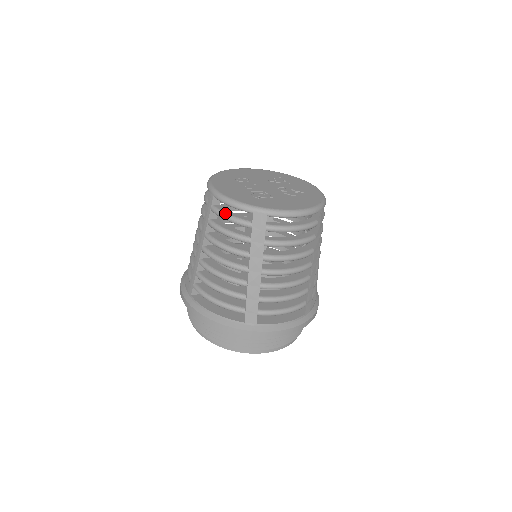
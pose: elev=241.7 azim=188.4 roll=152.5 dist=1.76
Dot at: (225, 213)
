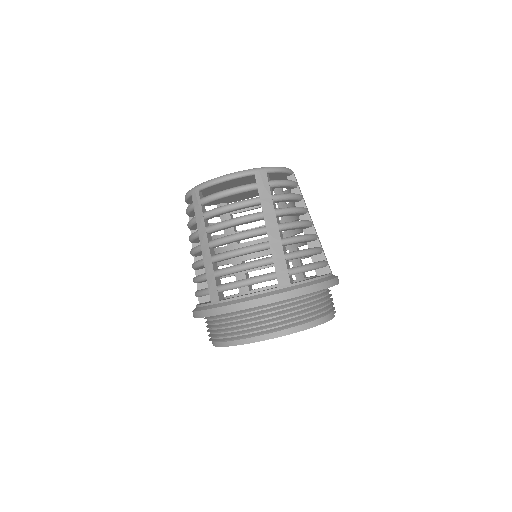
Dot at: occluded
